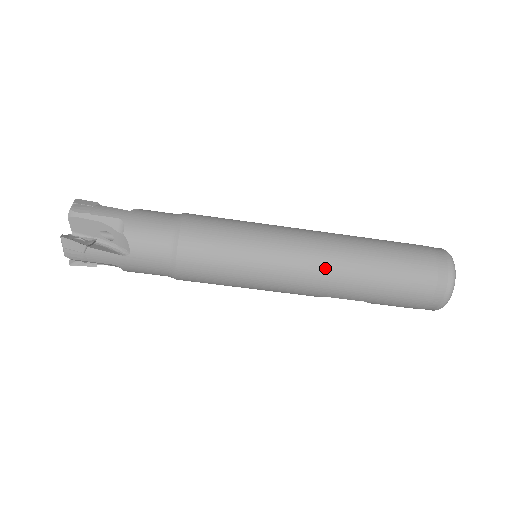
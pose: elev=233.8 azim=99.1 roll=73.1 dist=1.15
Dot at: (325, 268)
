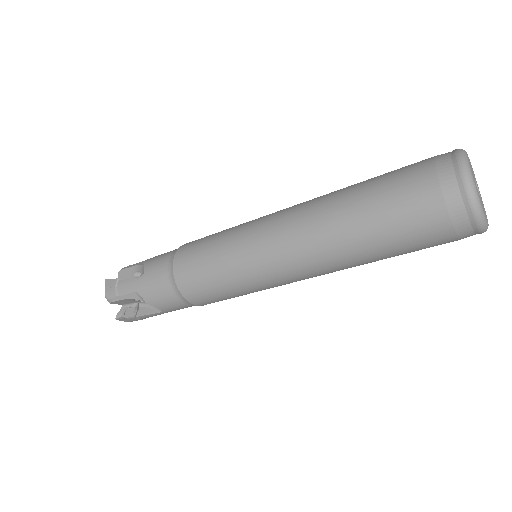
Dot at: (312, 265)
